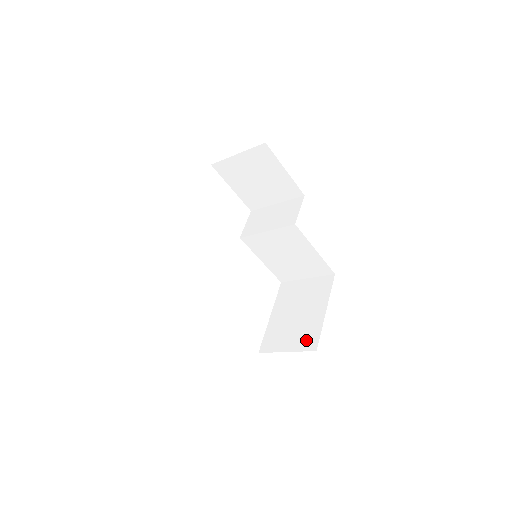
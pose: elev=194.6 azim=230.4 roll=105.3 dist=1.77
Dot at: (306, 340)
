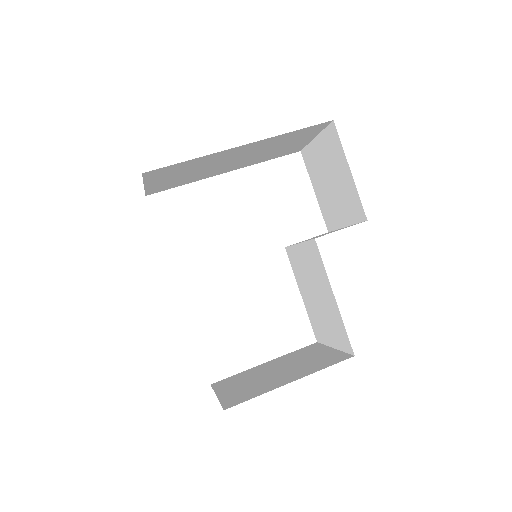
Dot at: (238, 396)
